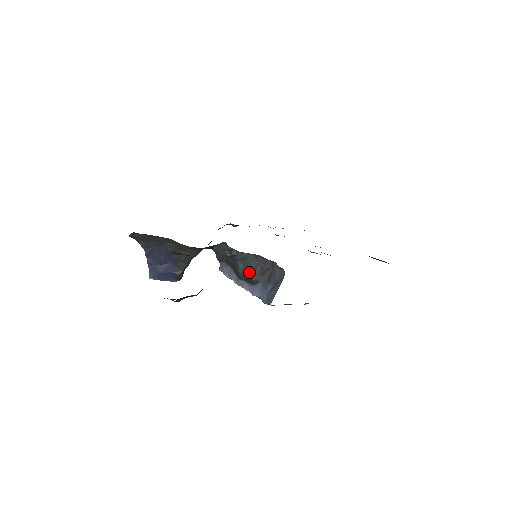
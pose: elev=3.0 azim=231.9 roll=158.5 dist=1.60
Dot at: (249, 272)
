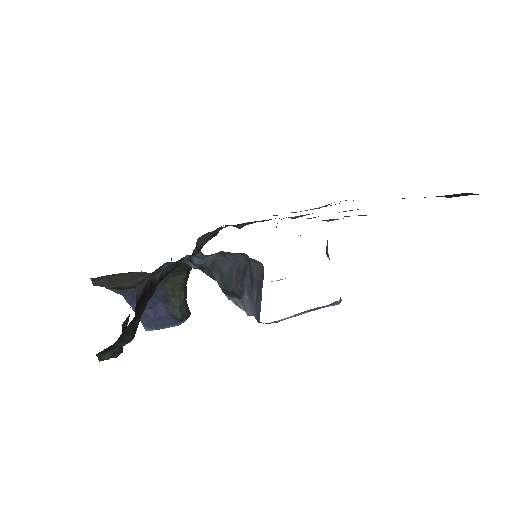
Dot at: (227, 282)
